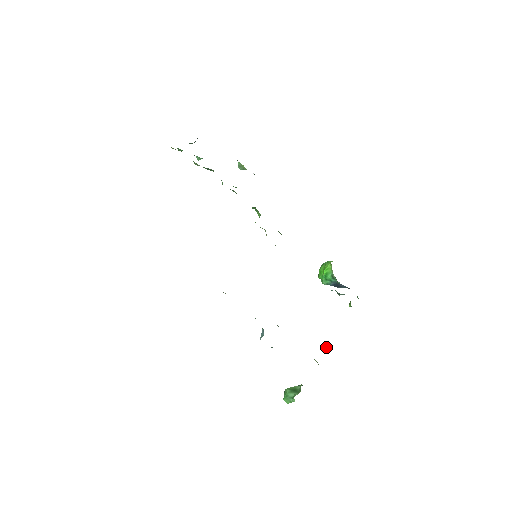
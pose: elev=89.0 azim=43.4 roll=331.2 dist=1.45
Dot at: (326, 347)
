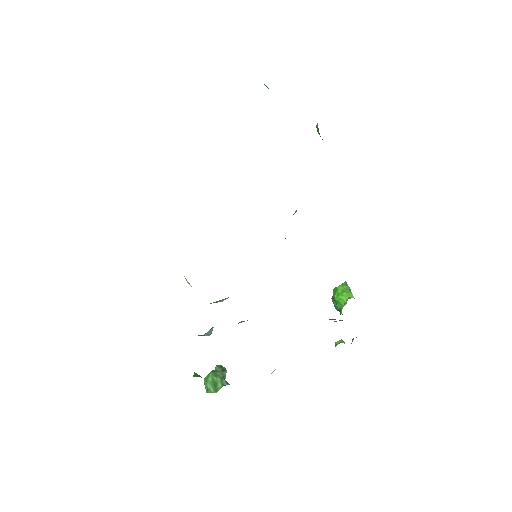
Dot at: (273, 371)
